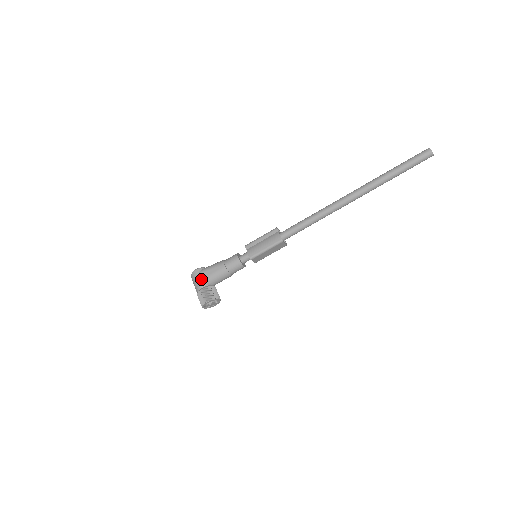
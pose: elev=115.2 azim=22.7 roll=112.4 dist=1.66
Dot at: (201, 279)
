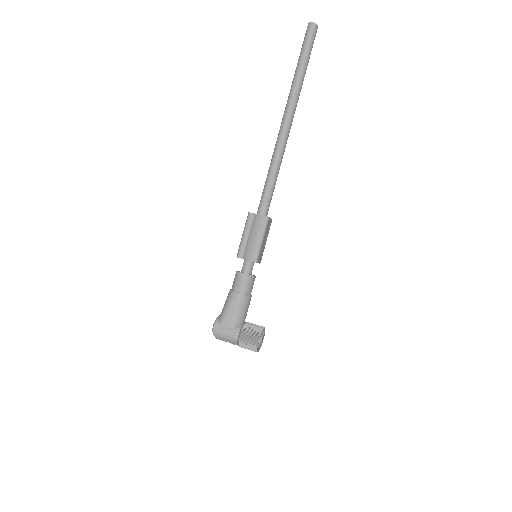
Dot at: (229, 328)
